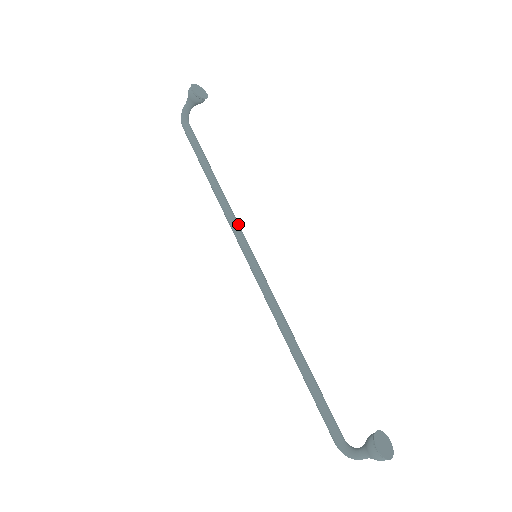
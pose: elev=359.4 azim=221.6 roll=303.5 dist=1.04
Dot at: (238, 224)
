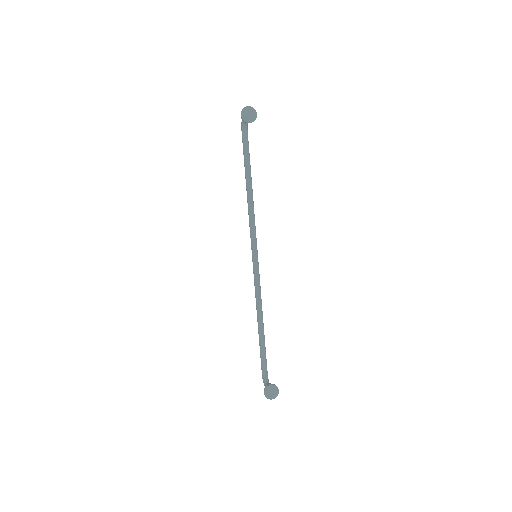
Dot at: (254, 228)
